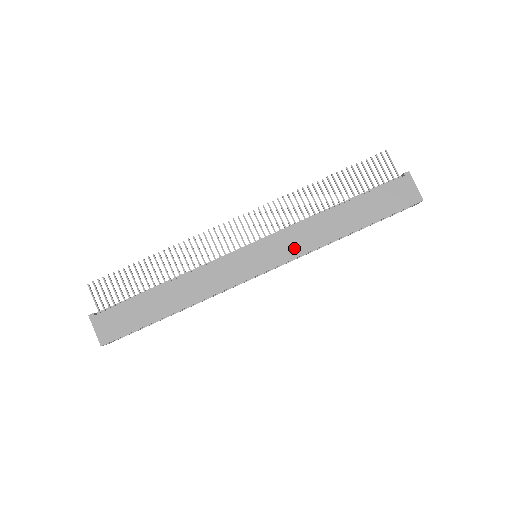
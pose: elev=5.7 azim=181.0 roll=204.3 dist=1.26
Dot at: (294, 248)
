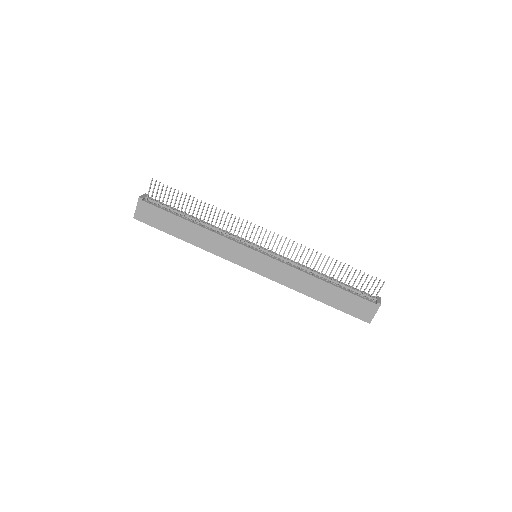
Dot at: (278, 276)
